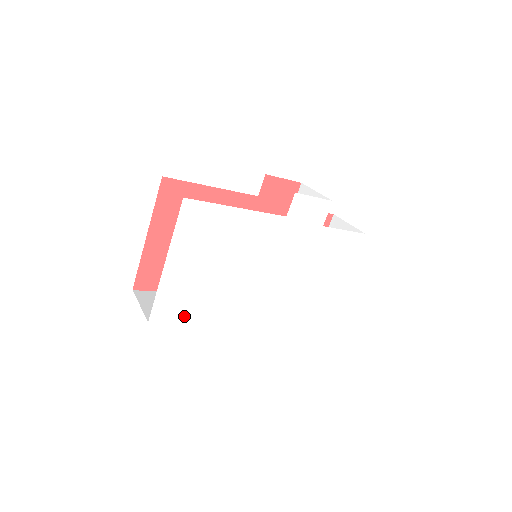
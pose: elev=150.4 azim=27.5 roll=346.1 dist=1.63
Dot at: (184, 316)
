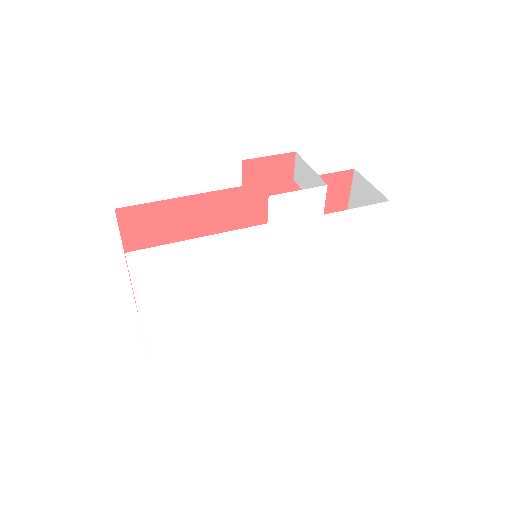
Dot at: (186, 344)
